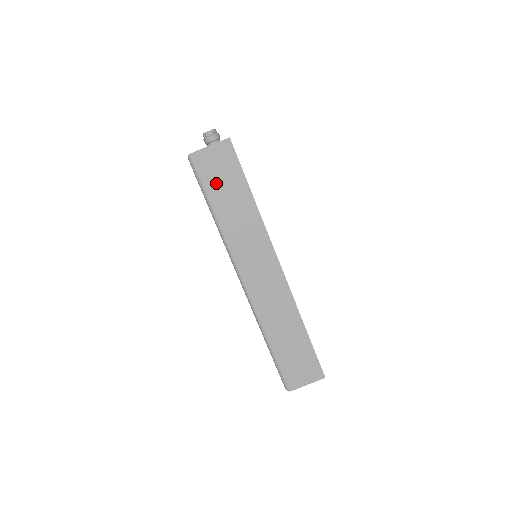
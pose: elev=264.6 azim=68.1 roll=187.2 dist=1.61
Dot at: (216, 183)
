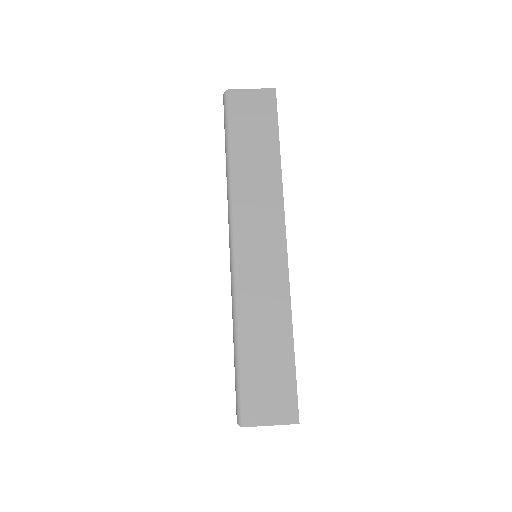
Dot at: (244, 127)
